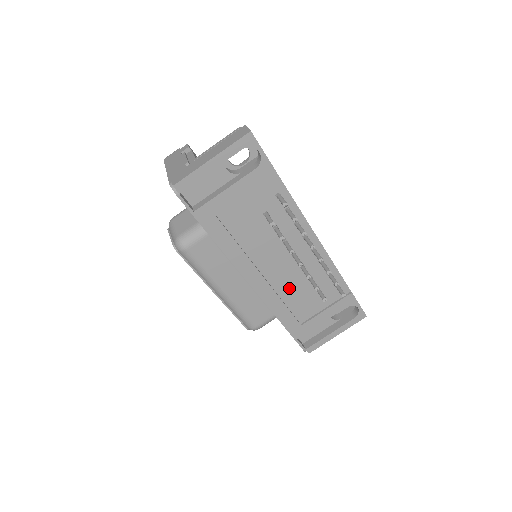
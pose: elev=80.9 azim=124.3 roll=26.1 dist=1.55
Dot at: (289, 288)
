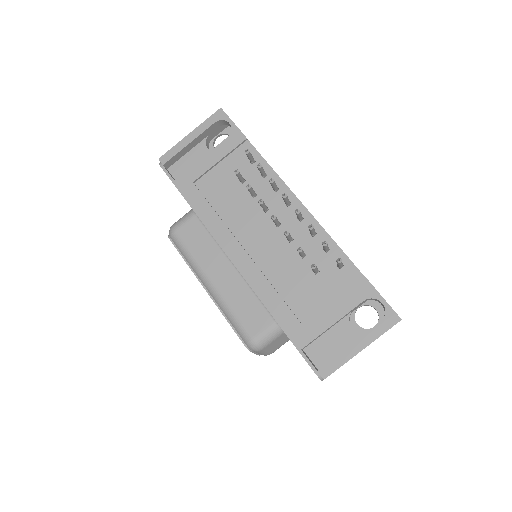
Dot at: (279, 269)
